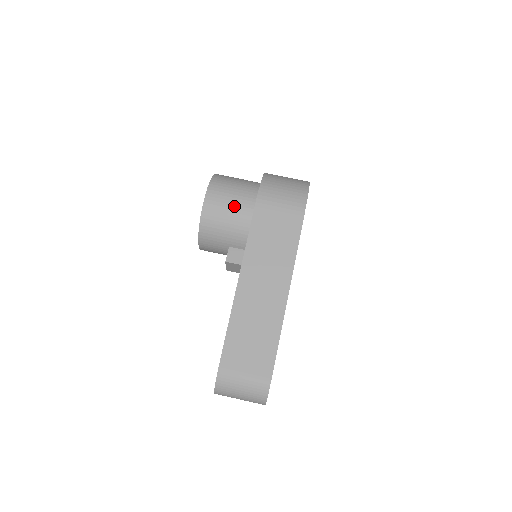
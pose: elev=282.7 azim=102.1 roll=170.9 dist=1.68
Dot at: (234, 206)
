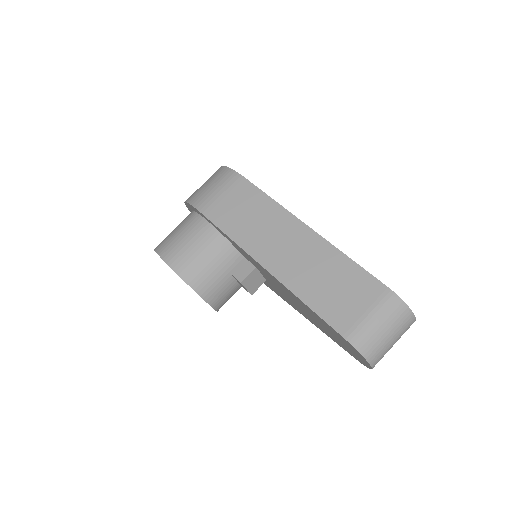
Dot at: (193, 239)
